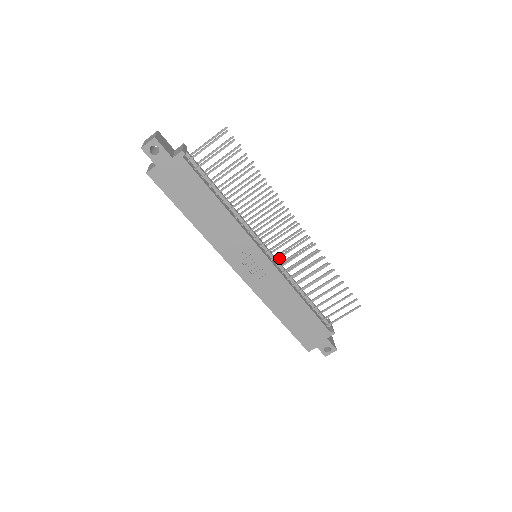
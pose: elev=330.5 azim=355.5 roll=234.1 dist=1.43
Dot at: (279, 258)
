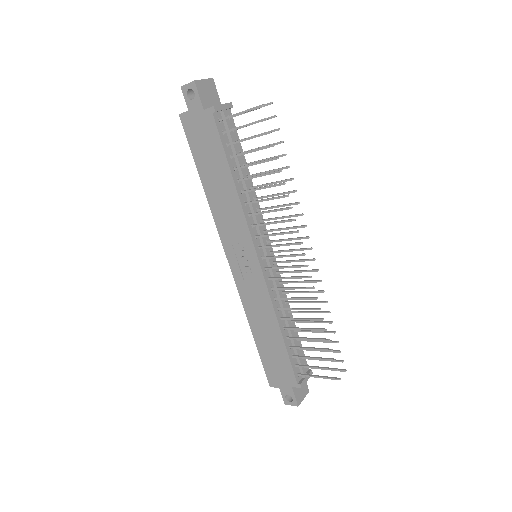
Dot at: (280, 273)
